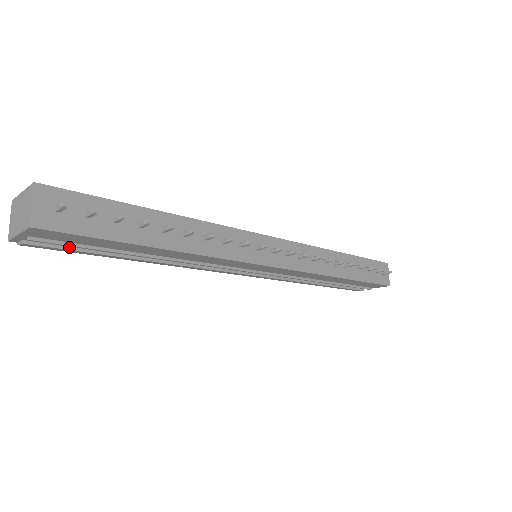
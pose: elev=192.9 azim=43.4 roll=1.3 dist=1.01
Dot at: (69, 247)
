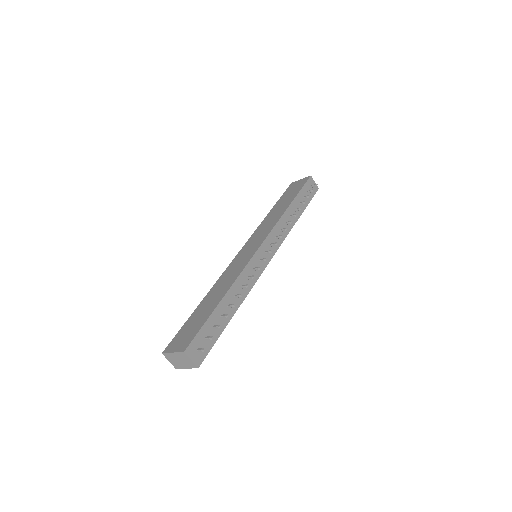
Dot at: occluded
